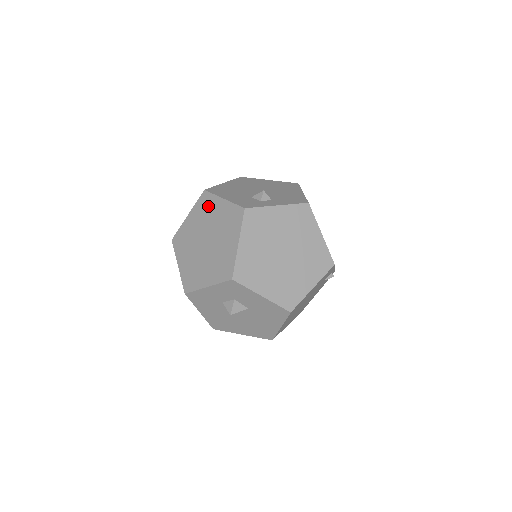
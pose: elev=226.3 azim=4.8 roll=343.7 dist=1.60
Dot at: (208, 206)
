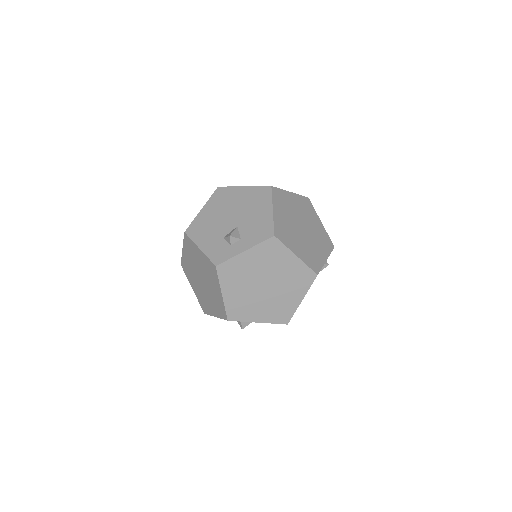
Dot at: (192, 249)
